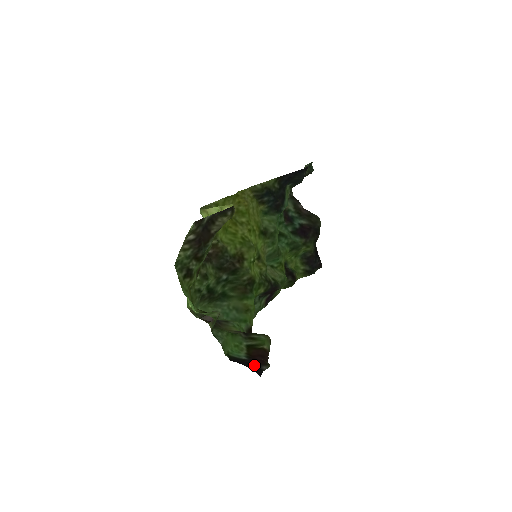
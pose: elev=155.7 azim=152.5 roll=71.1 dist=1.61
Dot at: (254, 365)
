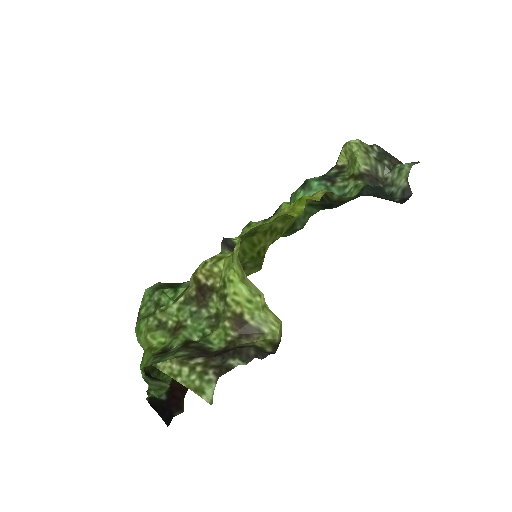
Dot at: (169, 411)
